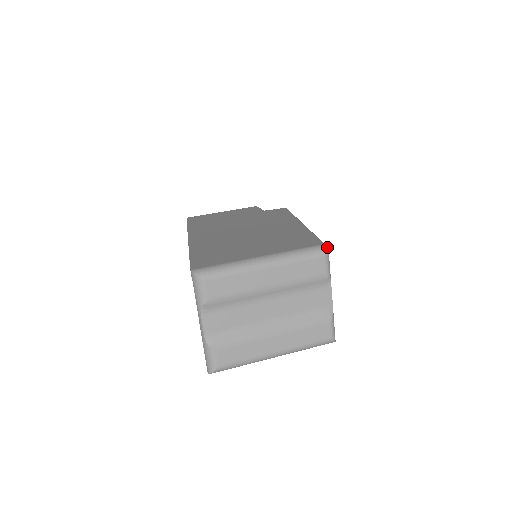
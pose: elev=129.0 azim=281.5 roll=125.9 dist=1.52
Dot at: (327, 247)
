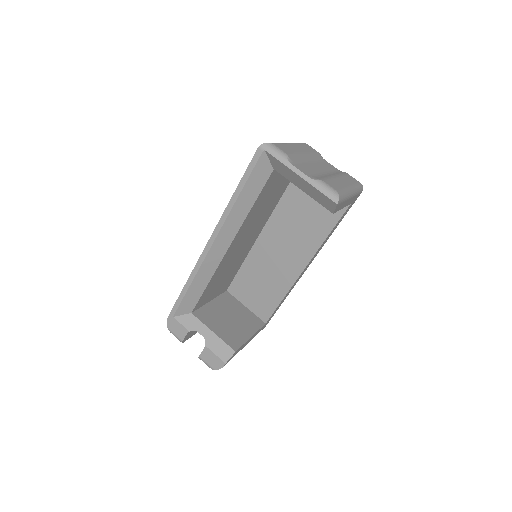
Dot at: occluded
